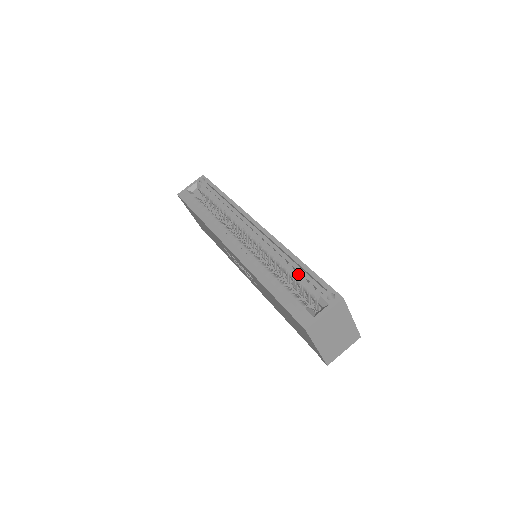
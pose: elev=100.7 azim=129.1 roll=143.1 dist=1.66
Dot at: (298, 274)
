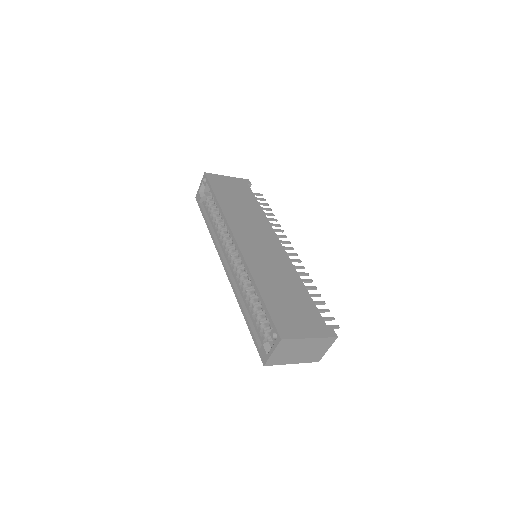
Dot at: occluded
